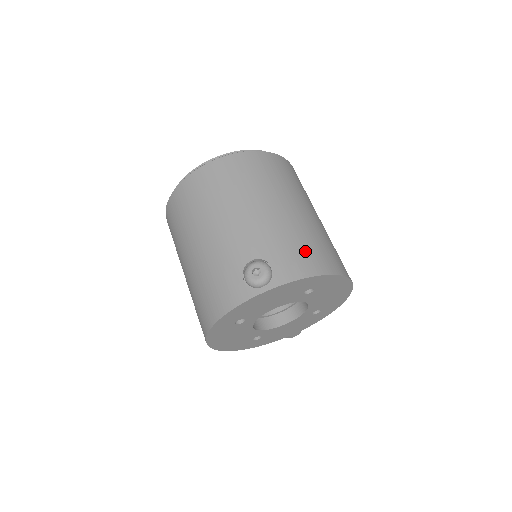
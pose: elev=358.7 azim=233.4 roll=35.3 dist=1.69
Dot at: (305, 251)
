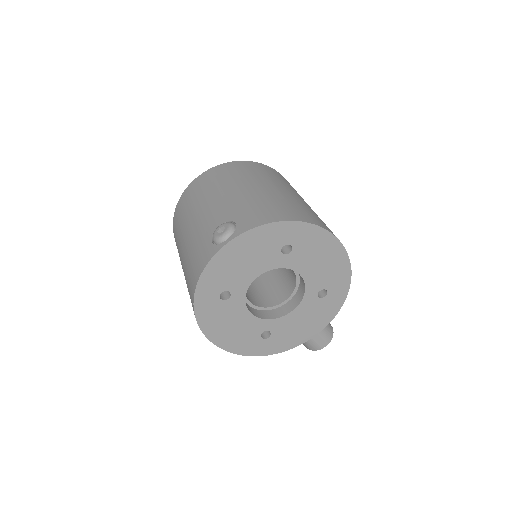
Dot at: (271, 208)
